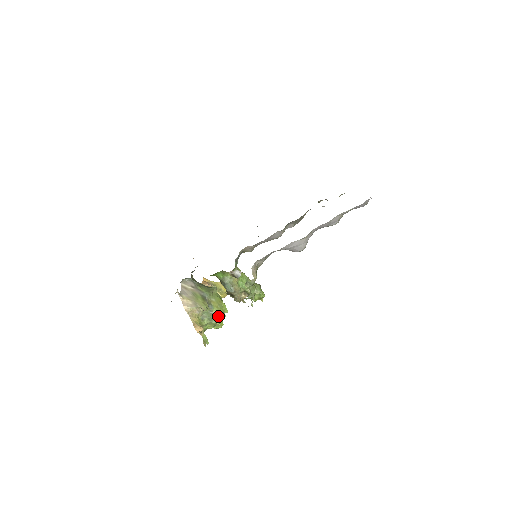
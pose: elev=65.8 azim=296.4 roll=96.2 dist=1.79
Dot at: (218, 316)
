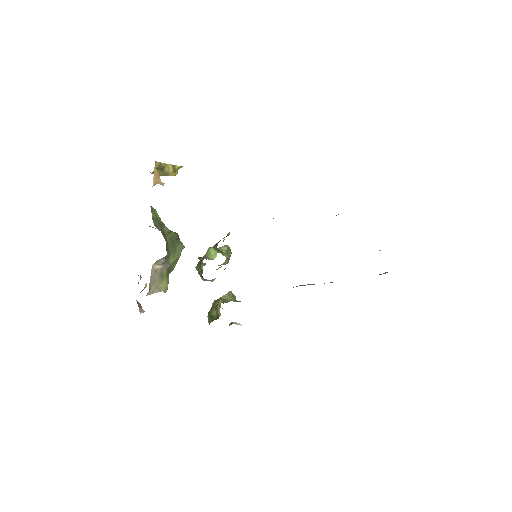
Dot at: occluded
